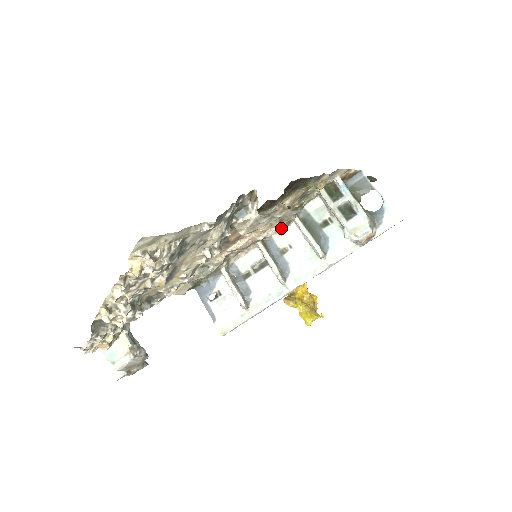
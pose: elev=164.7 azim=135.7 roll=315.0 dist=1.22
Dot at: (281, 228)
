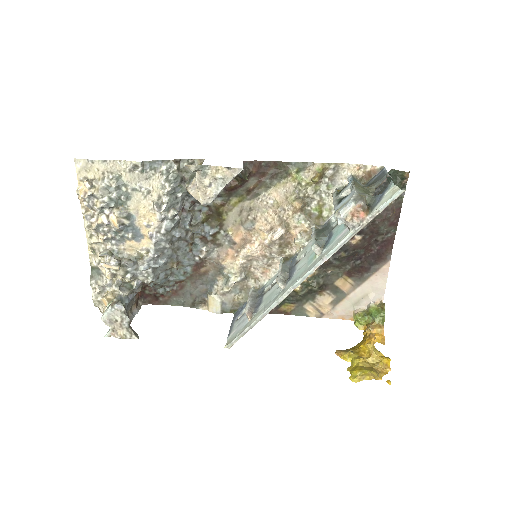
Dot at: (296, 237)
